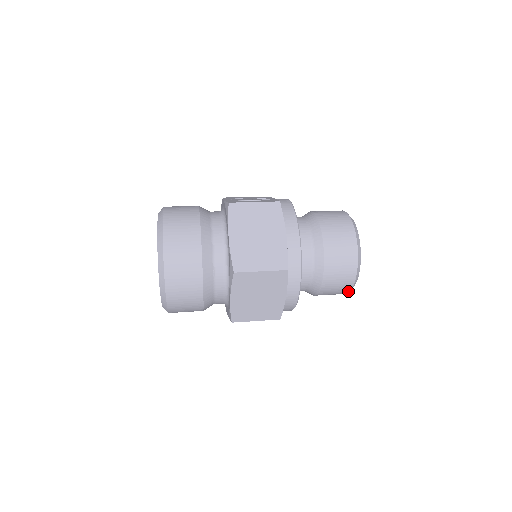
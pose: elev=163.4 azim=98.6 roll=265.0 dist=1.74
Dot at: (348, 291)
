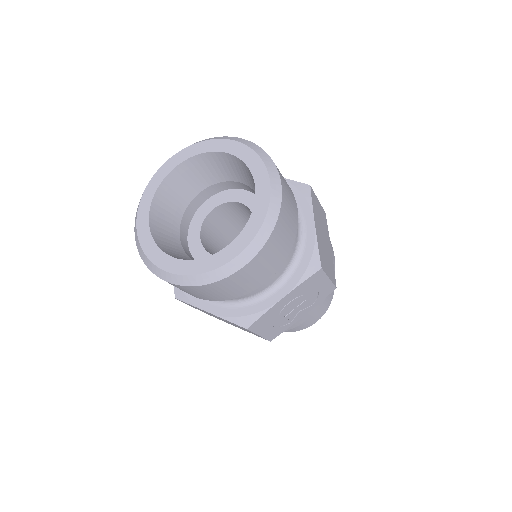
Dot at: (332, 297)
